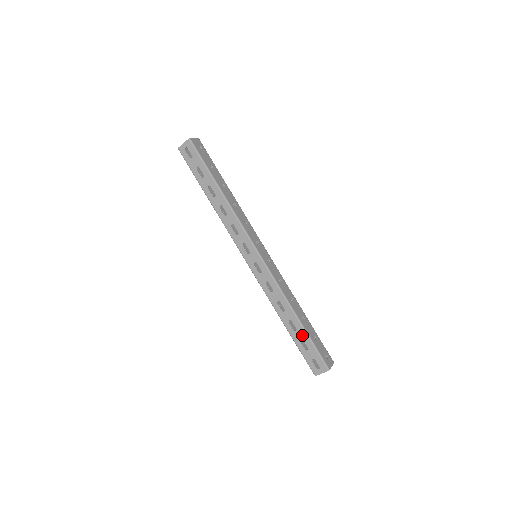
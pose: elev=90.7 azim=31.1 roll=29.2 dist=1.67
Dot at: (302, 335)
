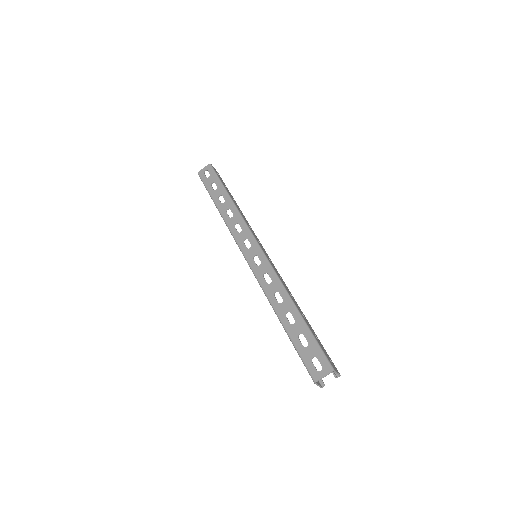
Dot at: (301, 328)
